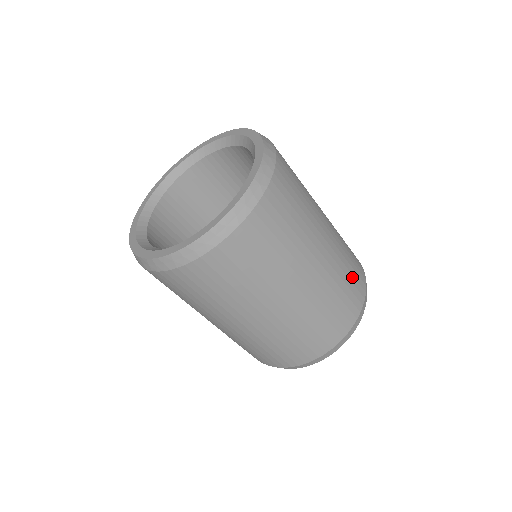
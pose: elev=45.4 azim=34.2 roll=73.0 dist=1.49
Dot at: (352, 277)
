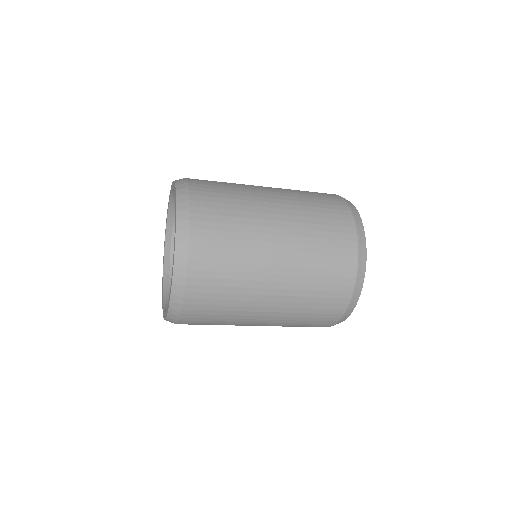
Dot at: (329, 227)
